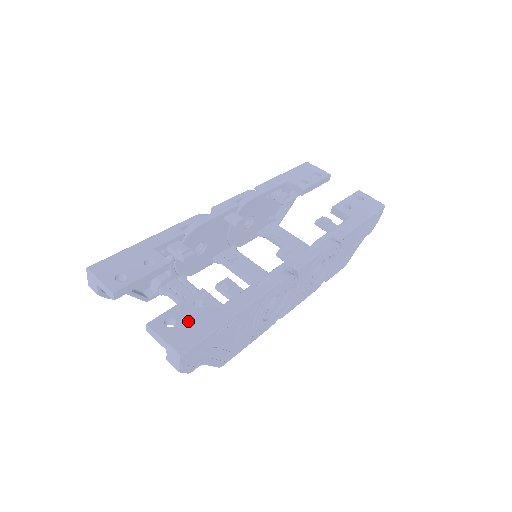
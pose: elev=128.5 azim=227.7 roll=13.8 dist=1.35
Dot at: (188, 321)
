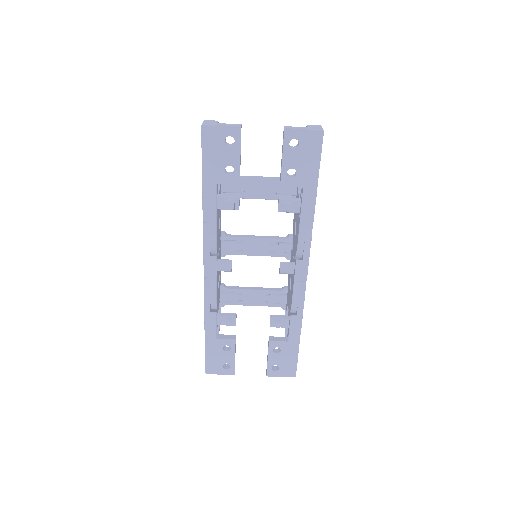
Dot at: (282, 362)
